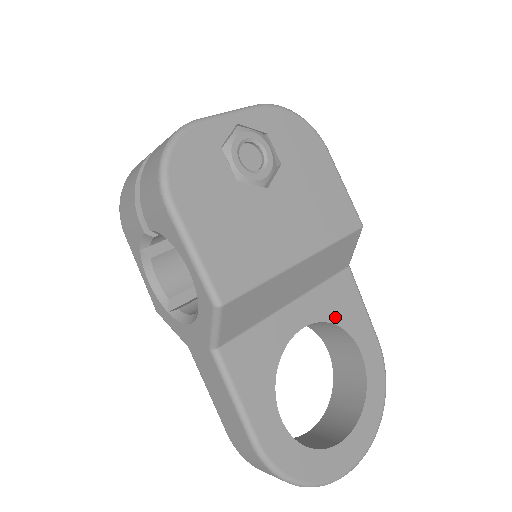
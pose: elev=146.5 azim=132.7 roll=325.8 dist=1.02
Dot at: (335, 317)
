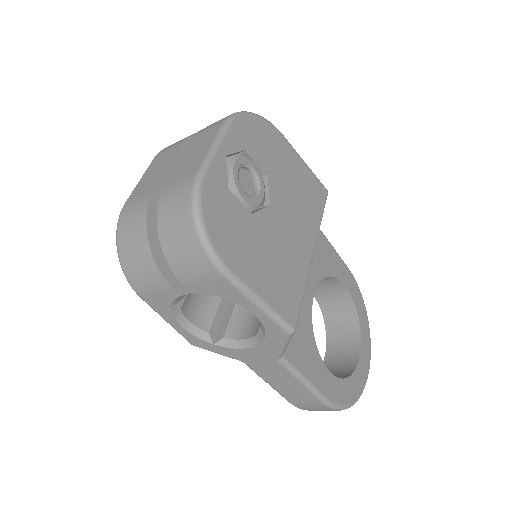
Dot at: (324, 271)
